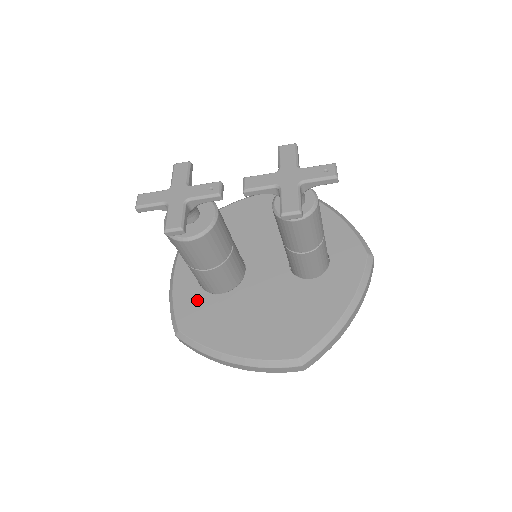
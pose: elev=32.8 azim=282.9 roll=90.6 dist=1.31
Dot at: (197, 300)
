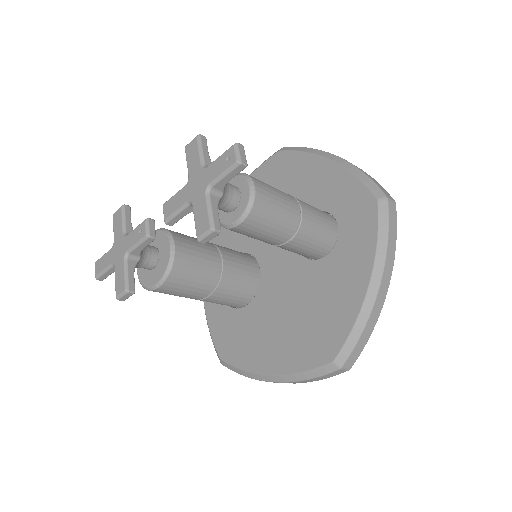
Dot at: (227, 320)
